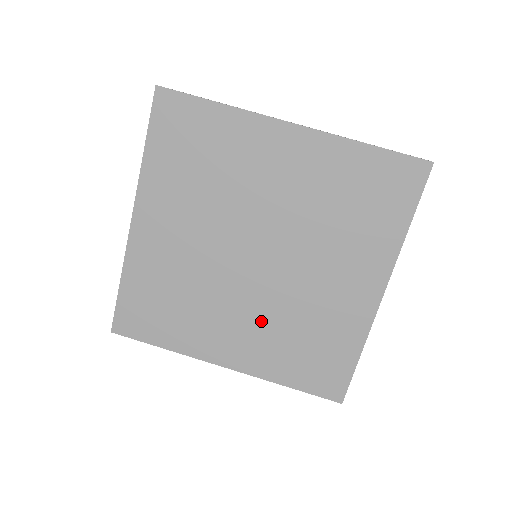
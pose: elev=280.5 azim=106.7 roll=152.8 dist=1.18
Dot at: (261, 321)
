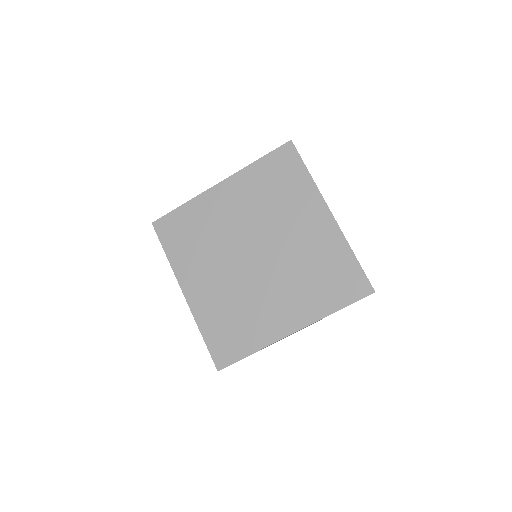
Dot at: (287, 286)
